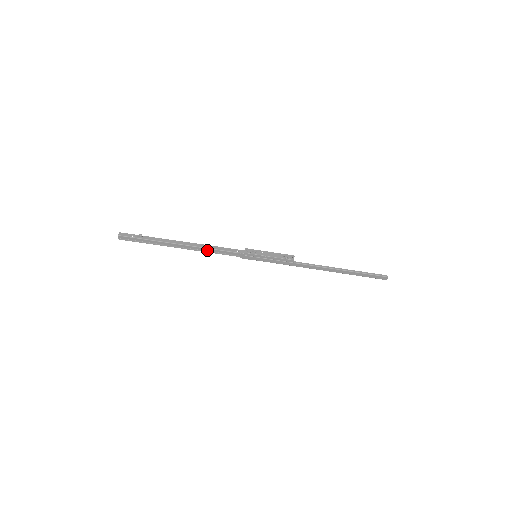
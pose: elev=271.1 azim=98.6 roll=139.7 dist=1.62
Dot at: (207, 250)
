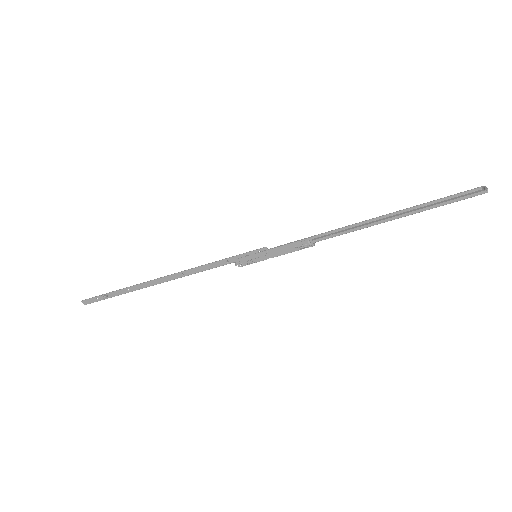
Dot at: (189, 273)
